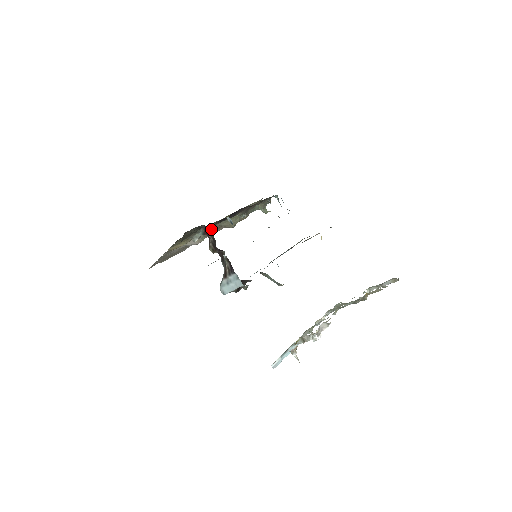
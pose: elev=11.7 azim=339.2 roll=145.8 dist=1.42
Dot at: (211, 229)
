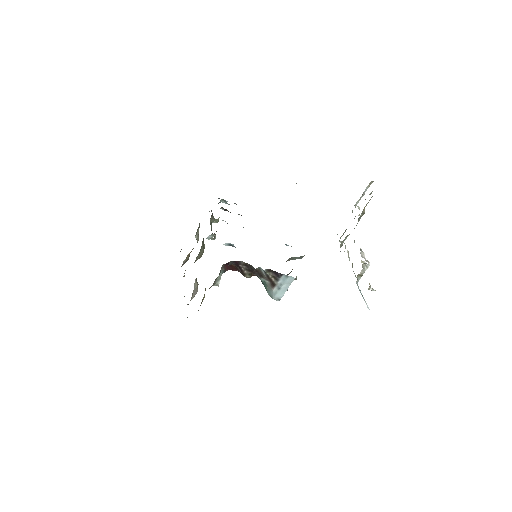
Dot at: (184, 273)
